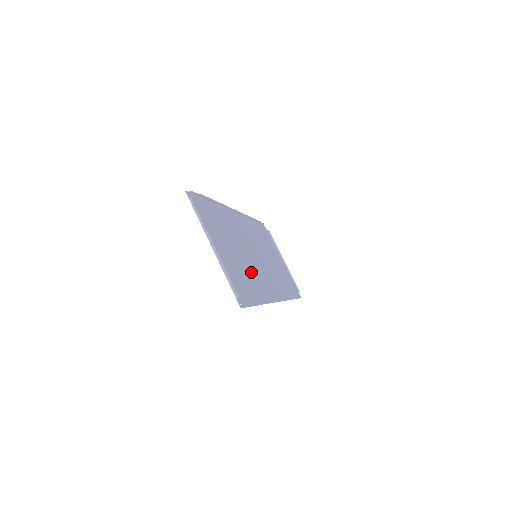
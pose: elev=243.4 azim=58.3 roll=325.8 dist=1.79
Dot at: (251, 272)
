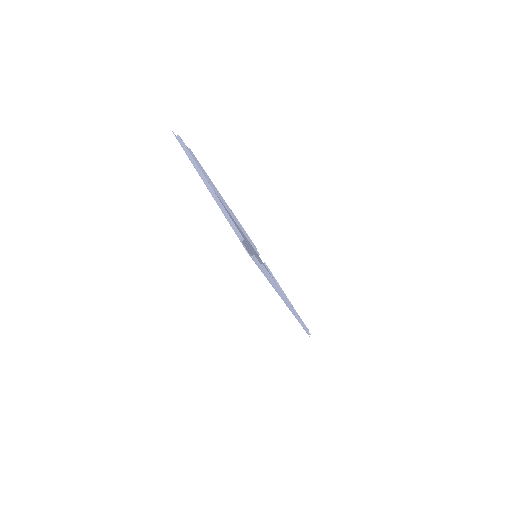
Dot at: (253, 254)
